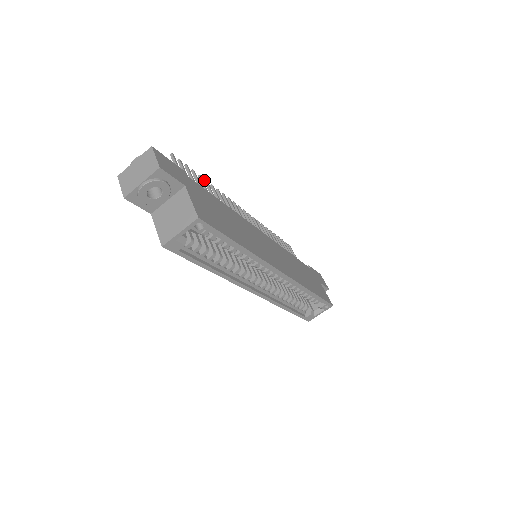
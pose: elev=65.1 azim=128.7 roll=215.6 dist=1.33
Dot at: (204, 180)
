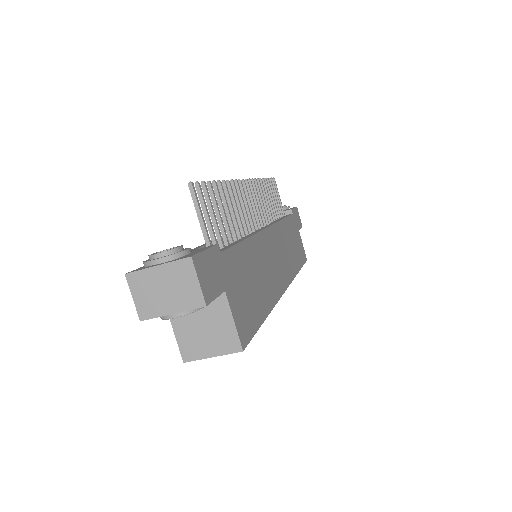
Dot at: (217, 182)
